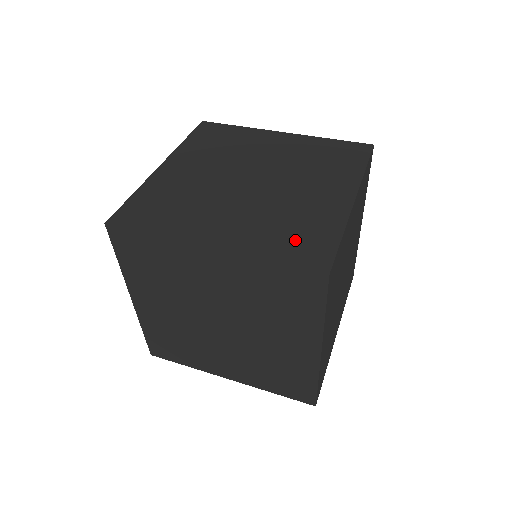
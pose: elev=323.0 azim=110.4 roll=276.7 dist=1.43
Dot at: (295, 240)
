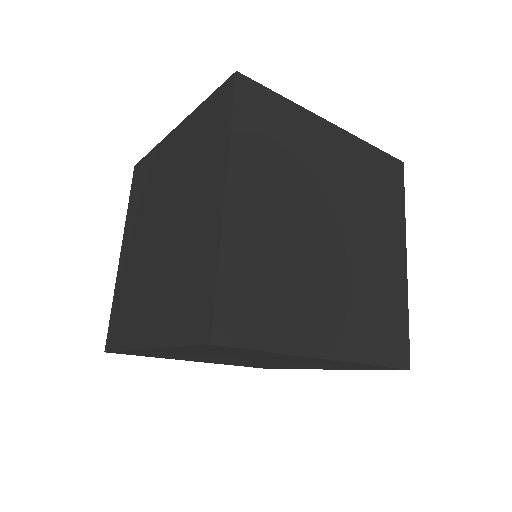
Dot at: occluded
